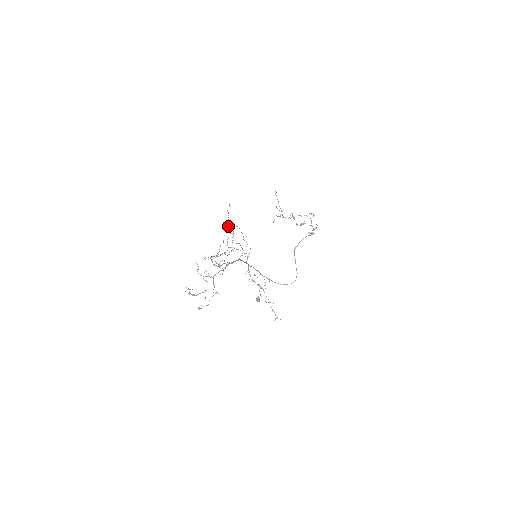
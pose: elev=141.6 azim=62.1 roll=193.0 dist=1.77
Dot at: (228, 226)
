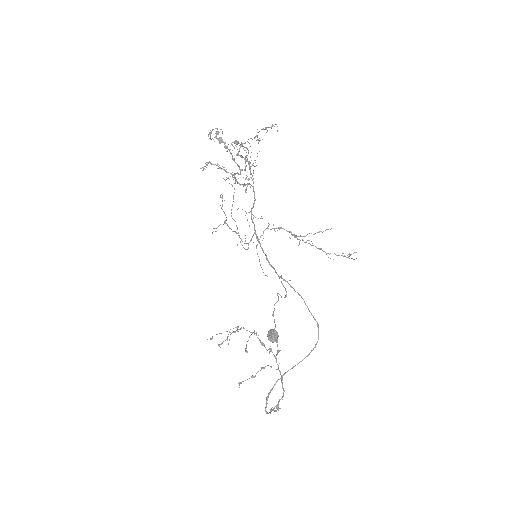
Dot at: (222, 204)
